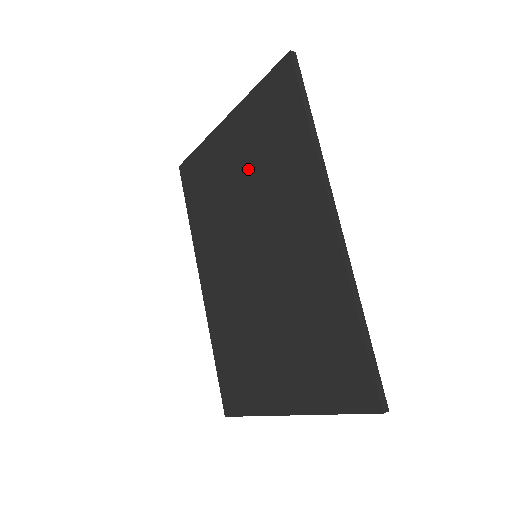
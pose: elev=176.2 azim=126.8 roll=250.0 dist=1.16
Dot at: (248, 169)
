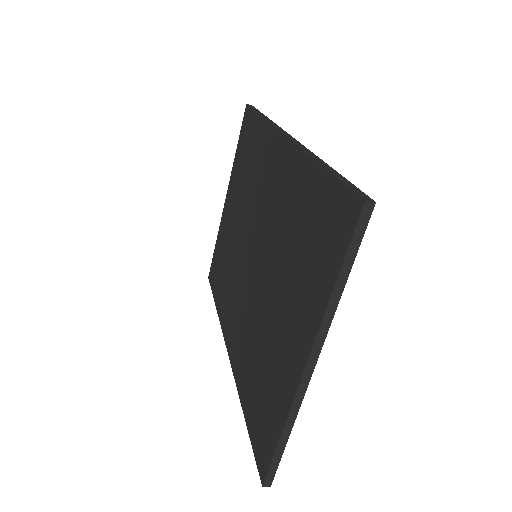
Dot at: (240, 202)
